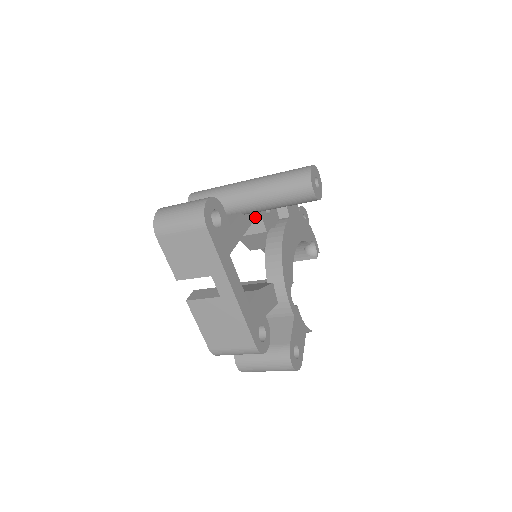
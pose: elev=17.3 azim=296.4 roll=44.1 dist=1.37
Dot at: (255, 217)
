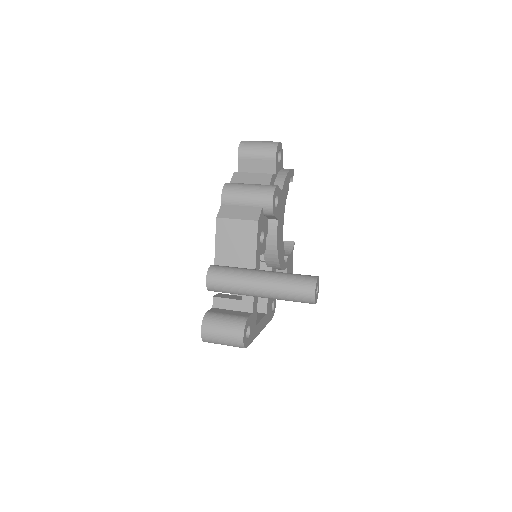
Dot at: (259, 267)
